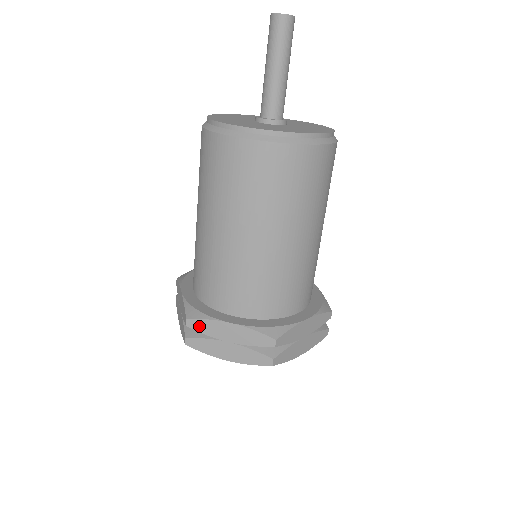
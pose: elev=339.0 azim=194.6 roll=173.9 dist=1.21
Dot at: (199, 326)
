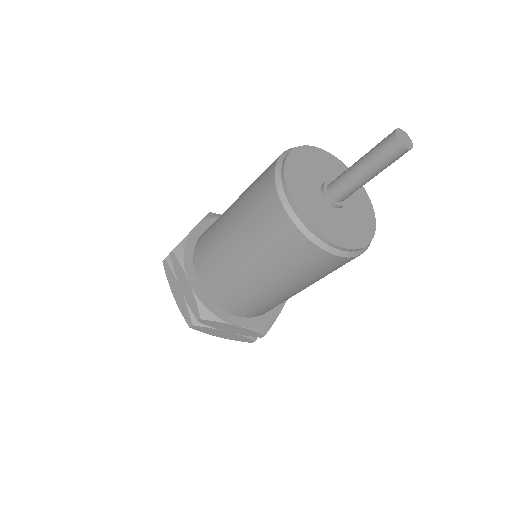
Dot at: (175, 262)
